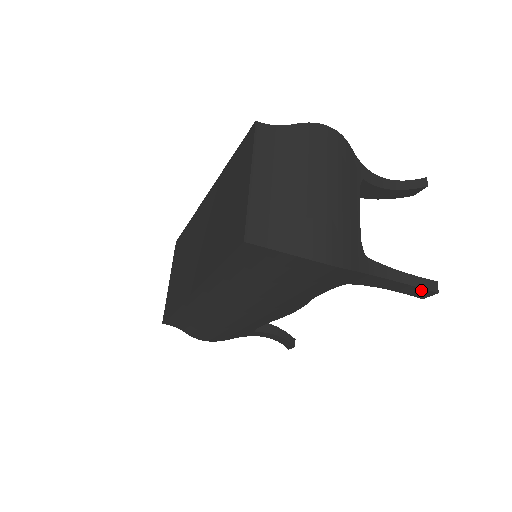
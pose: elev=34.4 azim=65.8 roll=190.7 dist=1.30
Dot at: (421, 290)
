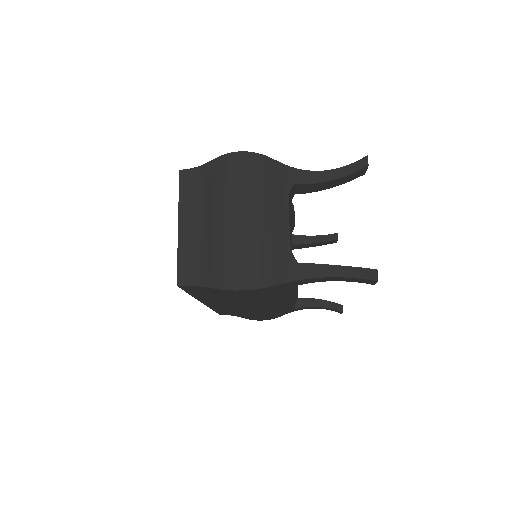
Dot at: (364, 280)
